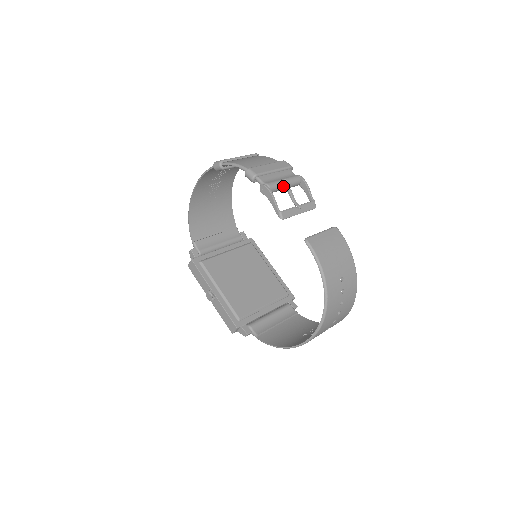
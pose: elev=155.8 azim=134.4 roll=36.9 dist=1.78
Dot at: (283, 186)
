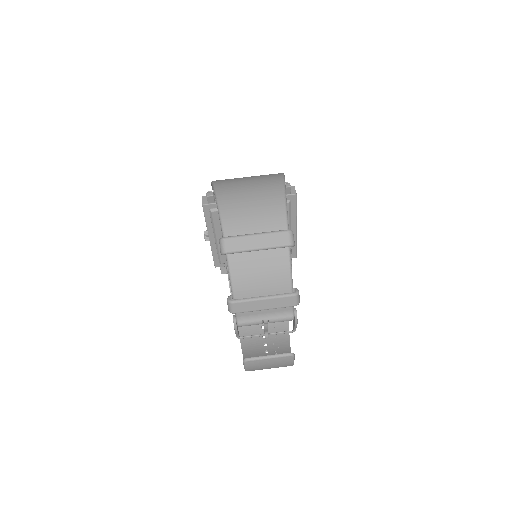
Dot at: (262, 323)
